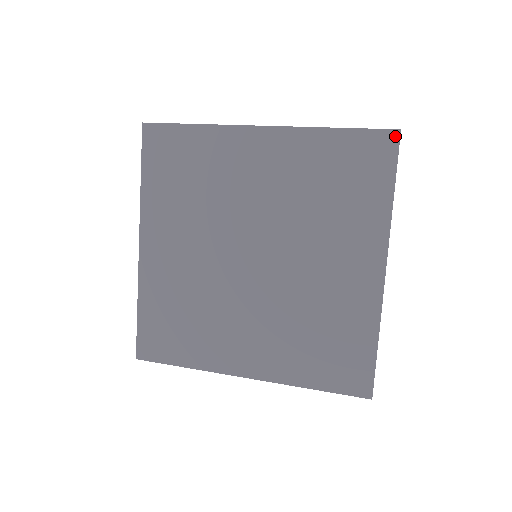
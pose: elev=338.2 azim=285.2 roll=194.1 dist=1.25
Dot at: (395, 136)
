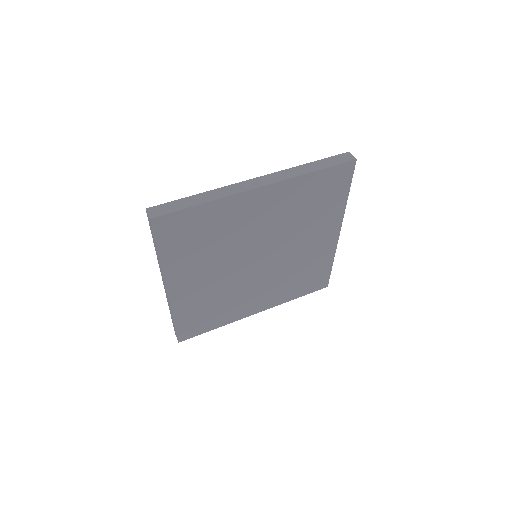
Dot at: (353, 164)
